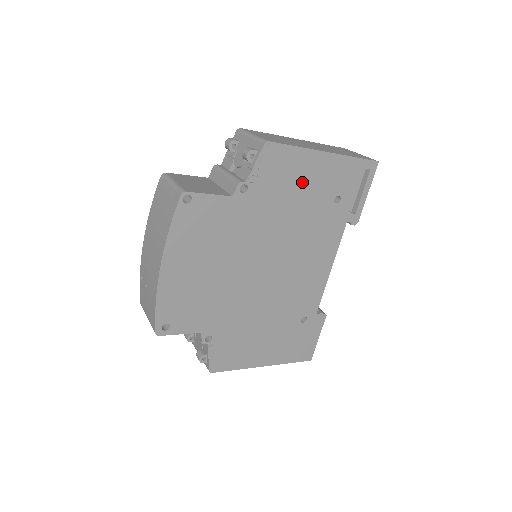
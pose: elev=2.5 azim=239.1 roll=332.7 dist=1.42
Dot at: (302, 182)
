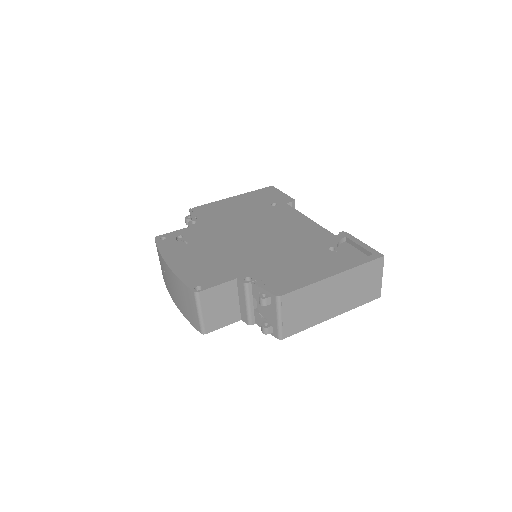
Dot at: occluded
